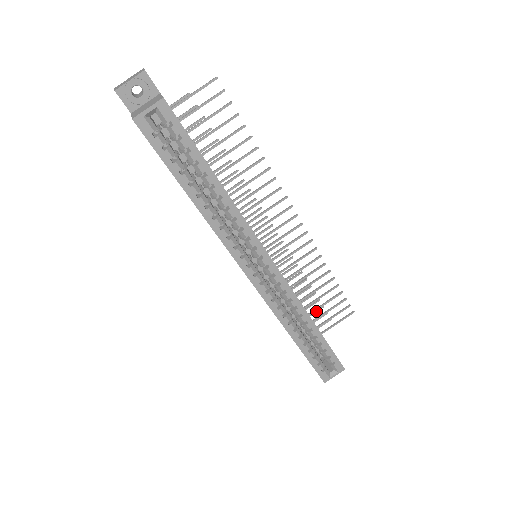
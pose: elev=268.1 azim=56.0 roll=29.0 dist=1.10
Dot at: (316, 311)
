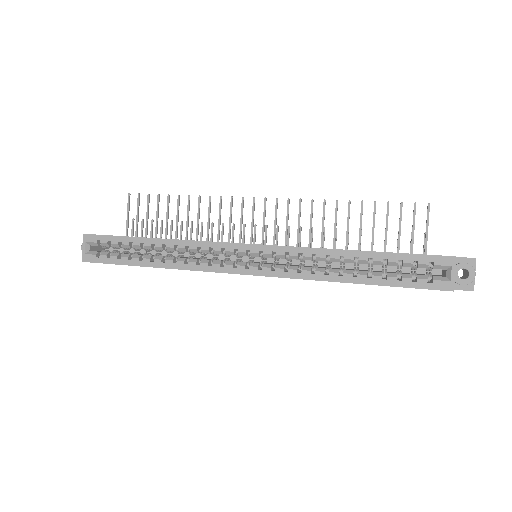
Dot at: occluded
